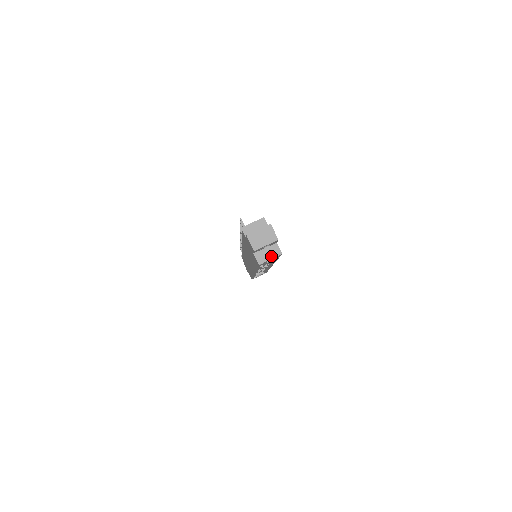
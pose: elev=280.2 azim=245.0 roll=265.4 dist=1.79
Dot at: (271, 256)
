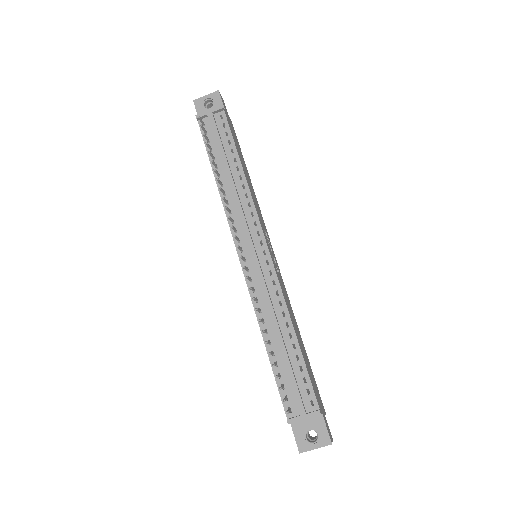
Dot at: occluded
